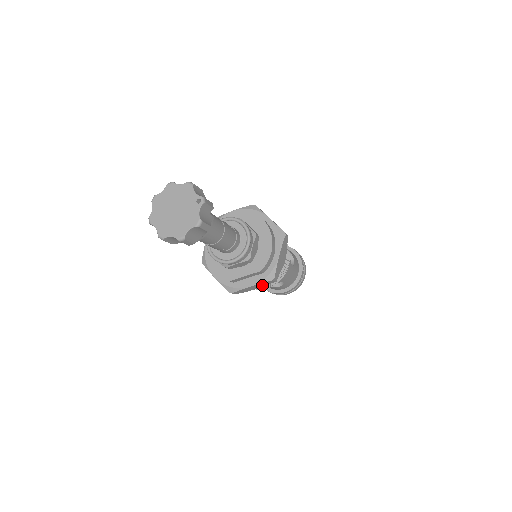
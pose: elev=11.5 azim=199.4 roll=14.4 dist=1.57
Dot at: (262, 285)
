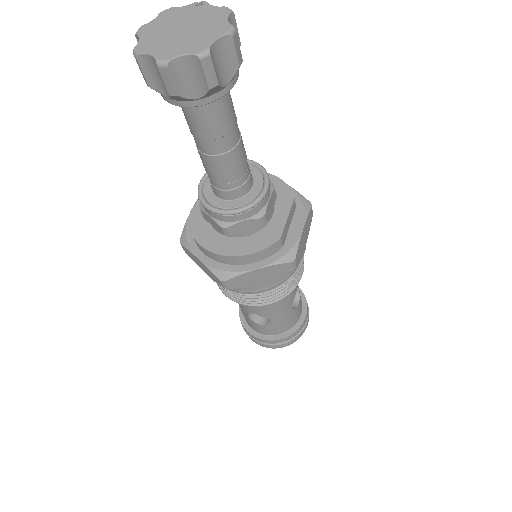
Dot at: (307, 228)
